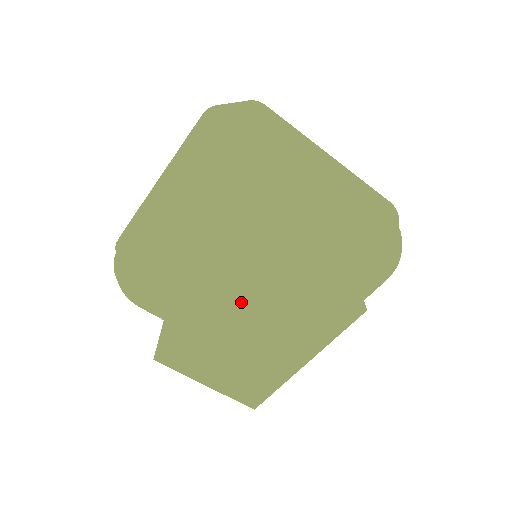
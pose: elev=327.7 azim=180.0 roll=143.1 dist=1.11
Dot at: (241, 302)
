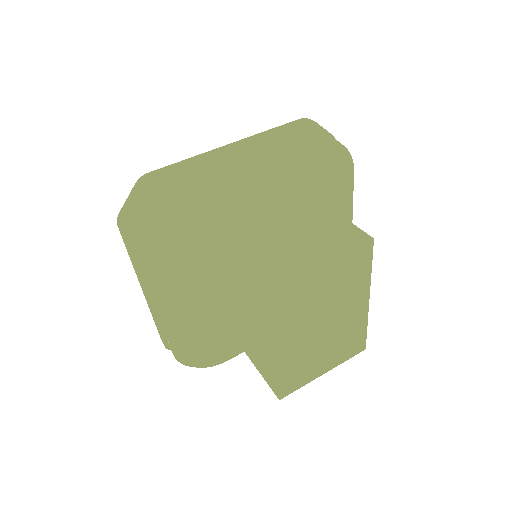
Dot at: (294, 325)
